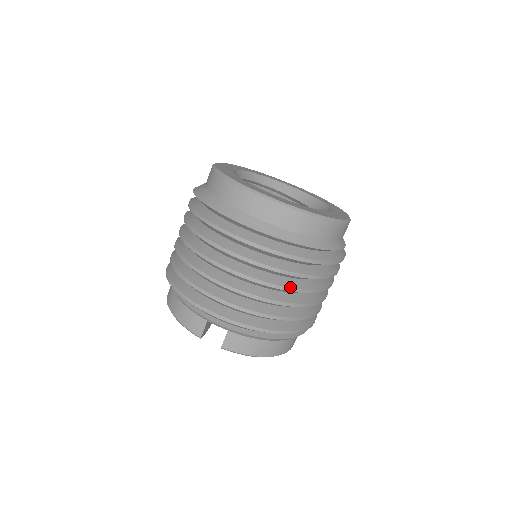
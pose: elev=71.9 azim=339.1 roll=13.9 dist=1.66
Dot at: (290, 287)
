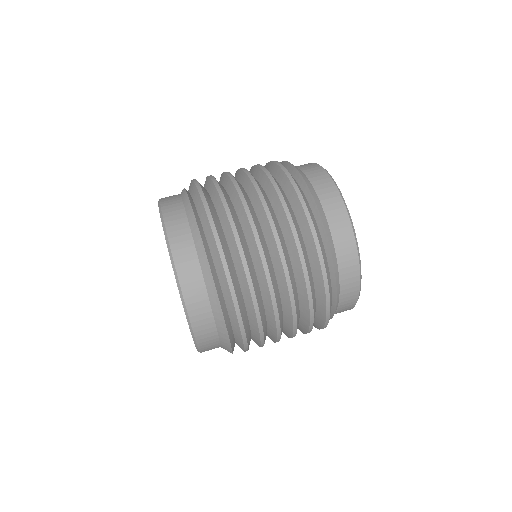
Dot at: occluded
